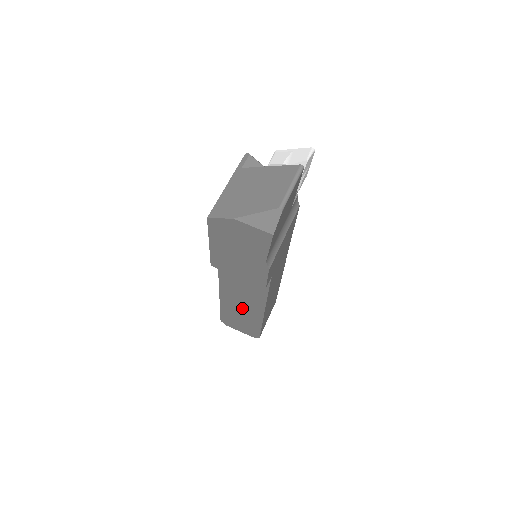
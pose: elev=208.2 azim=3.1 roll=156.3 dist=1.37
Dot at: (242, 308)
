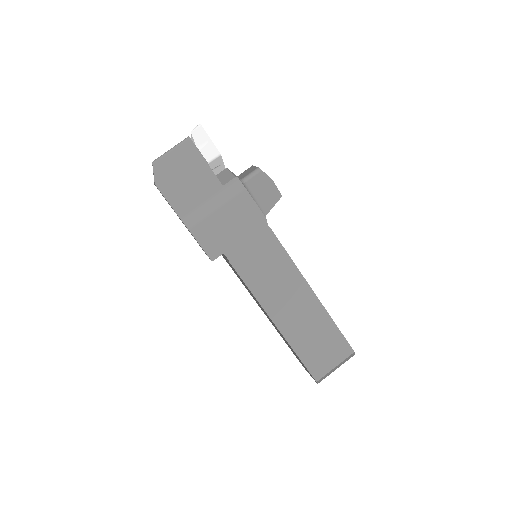
Dot at: occluded
